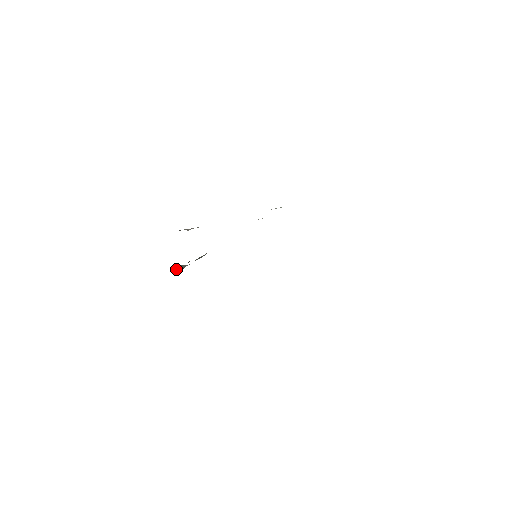
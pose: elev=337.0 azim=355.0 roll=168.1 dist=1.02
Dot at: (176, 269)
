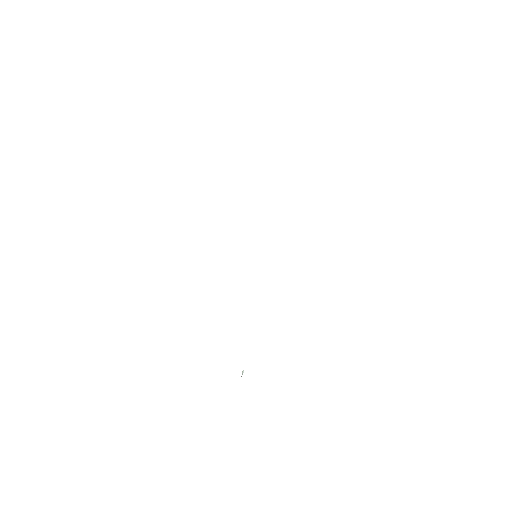
Dot at: occluded
